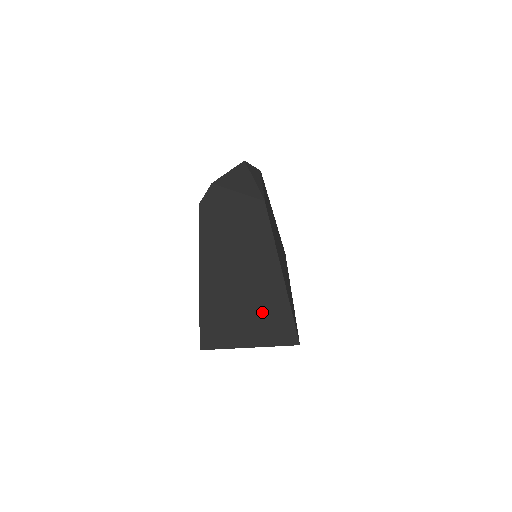
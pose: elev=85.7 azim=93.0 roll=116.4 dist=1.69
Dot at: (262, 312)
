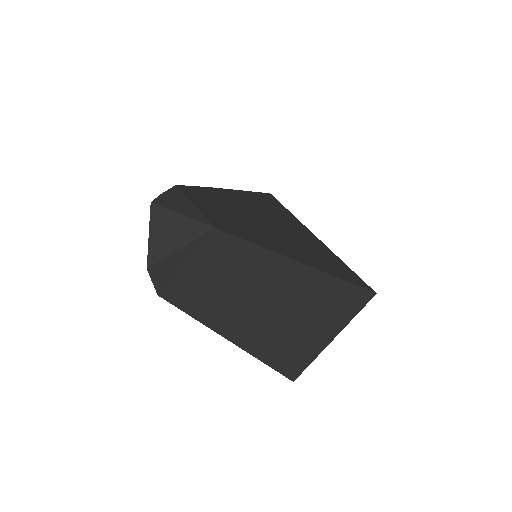
Dot at: (316, 307)
